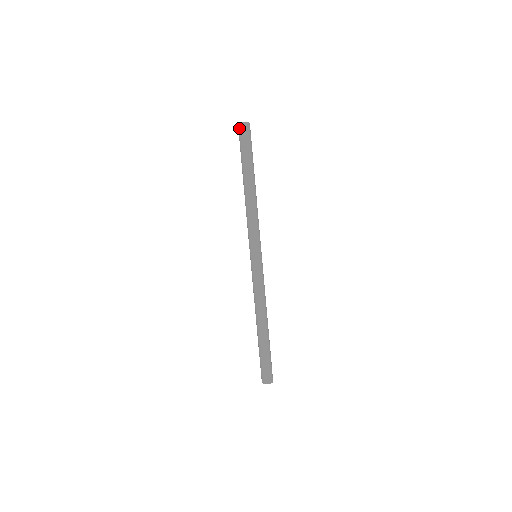
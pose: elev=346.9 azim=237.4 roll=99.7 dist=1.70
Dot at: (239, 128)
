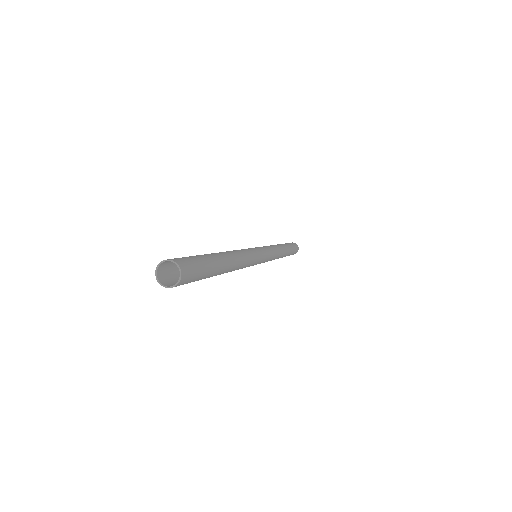
Dot at: occluded
